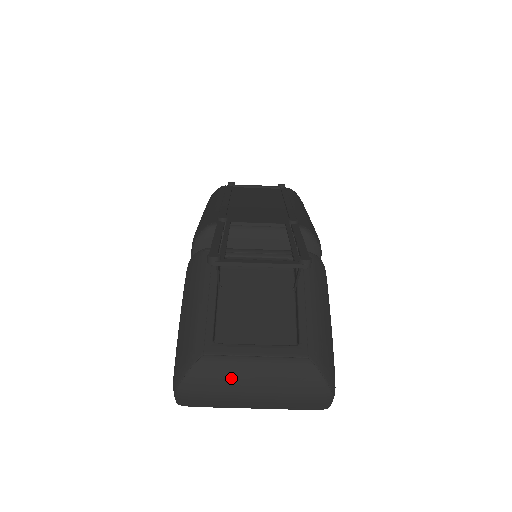
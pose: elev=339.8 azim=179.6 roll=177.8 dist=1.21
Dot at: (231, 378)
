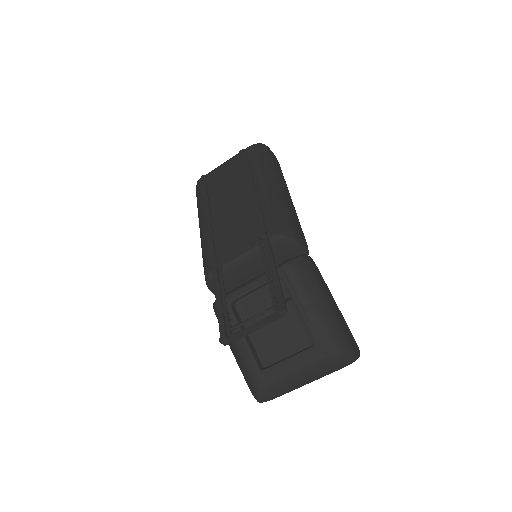
Dot at: (285, 385)
